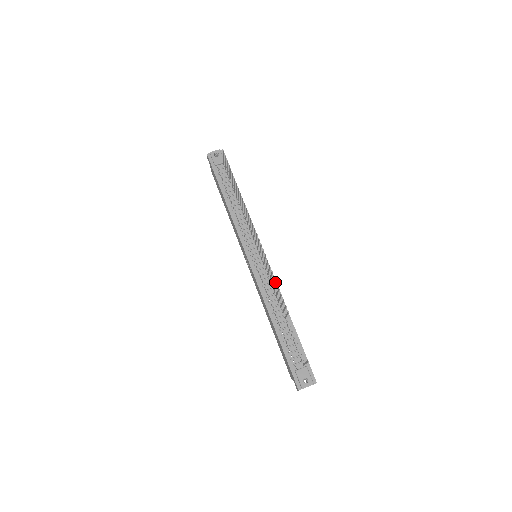
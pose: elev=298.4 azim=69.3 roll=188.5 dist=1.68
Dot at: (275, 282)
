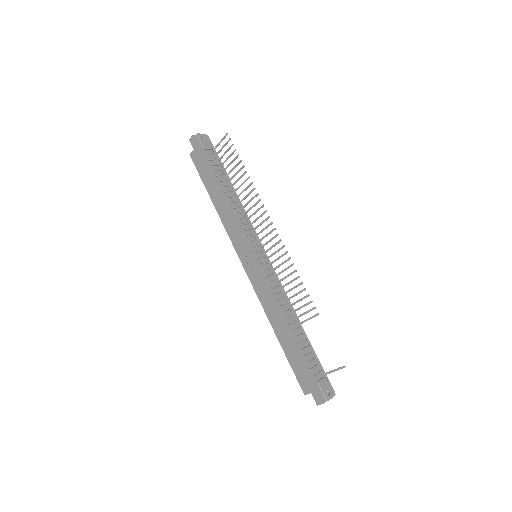
Dot at: (281, 285)
